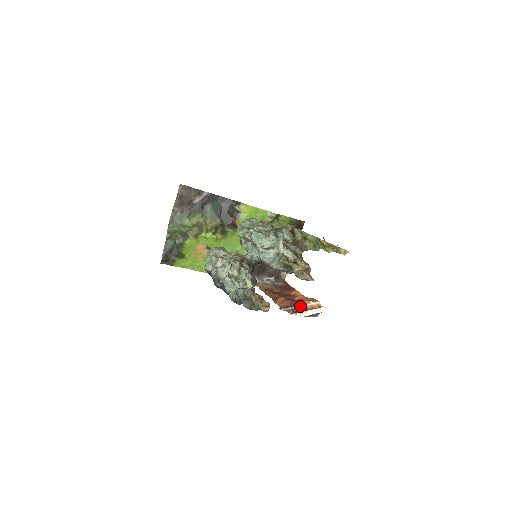
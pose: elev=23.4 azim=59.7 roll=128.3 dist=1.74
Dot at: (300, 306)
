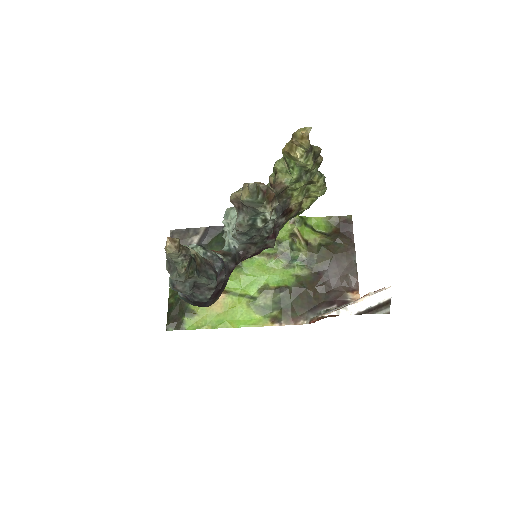
Dot at: (350, 303)
